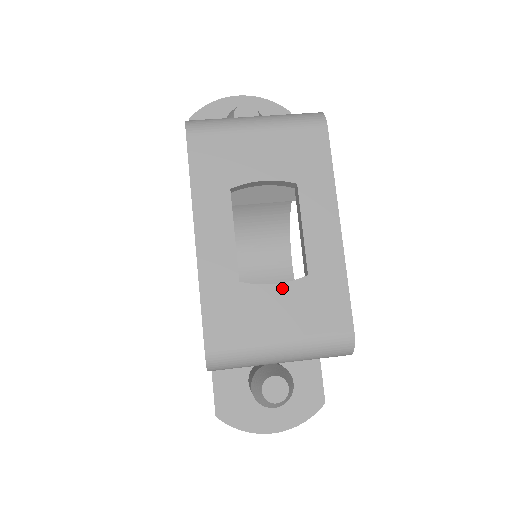
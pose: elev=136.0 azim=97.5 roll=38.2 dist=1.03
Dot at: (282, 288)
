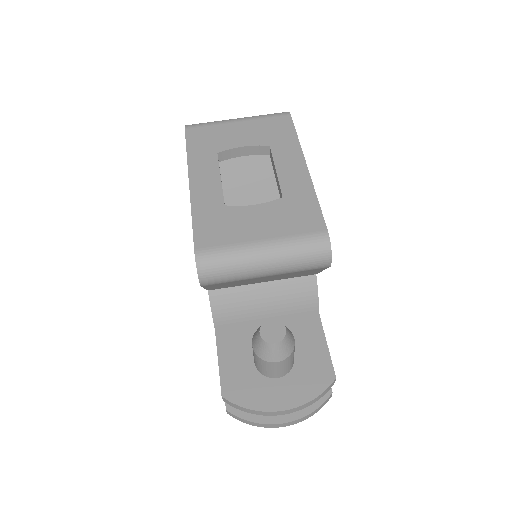
Dot at: (261, 207)
